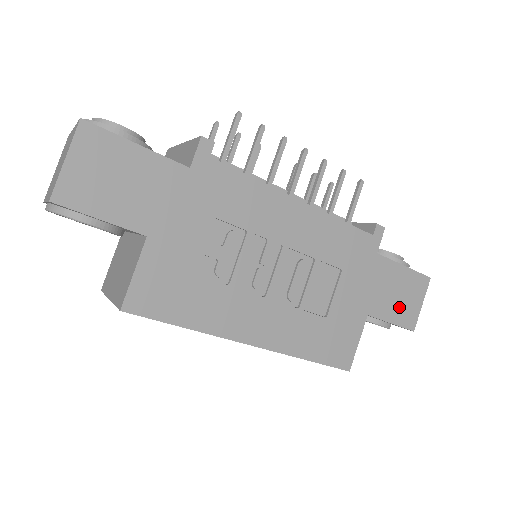
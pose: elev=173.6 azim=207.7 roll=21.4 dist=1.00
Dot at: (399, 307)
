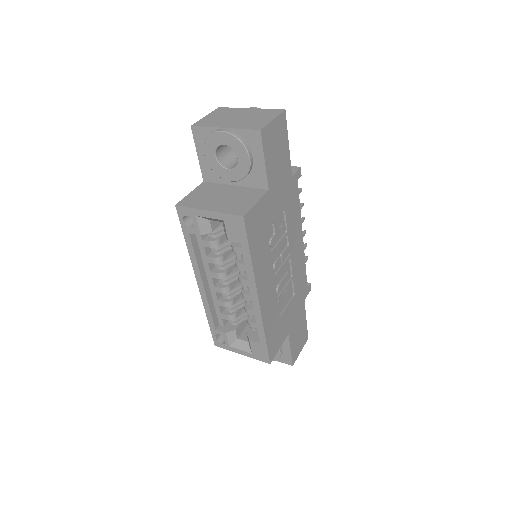
Dot at: (296, 343)
